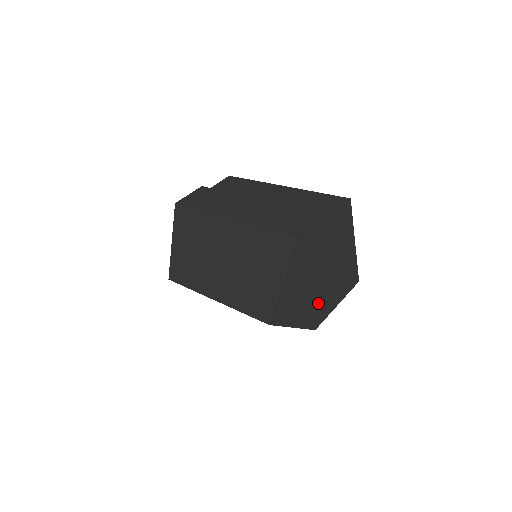
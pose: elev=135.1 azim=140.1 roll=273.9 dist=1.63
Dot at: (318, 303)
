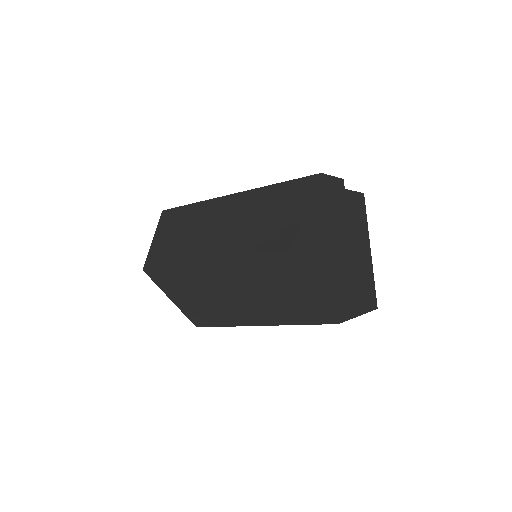
Dot at: (340, 286)
